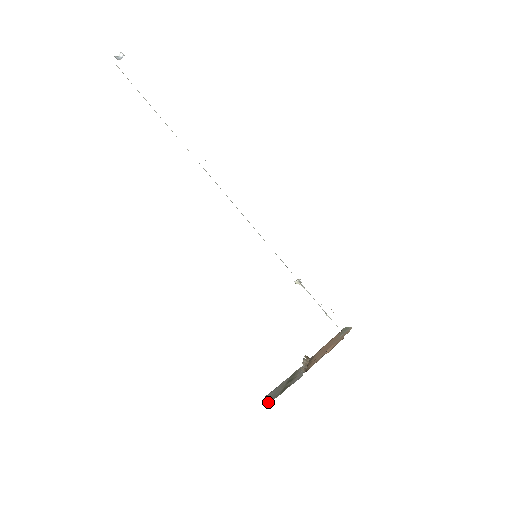
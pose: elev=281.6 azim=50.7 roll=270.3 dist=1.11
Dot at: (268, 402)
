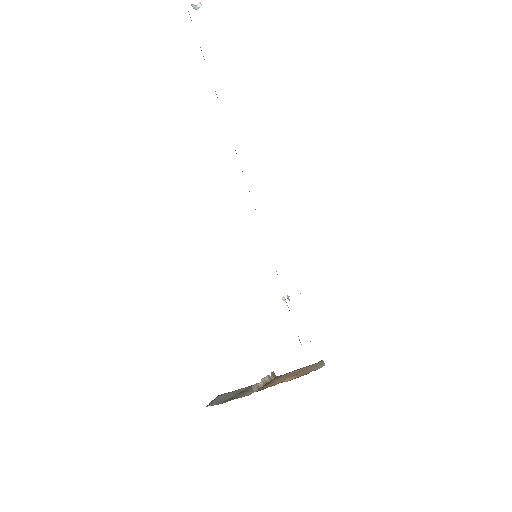
Dot at: (208, 405)
